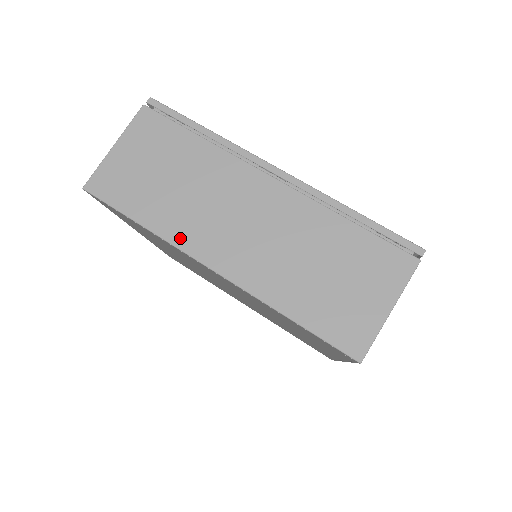
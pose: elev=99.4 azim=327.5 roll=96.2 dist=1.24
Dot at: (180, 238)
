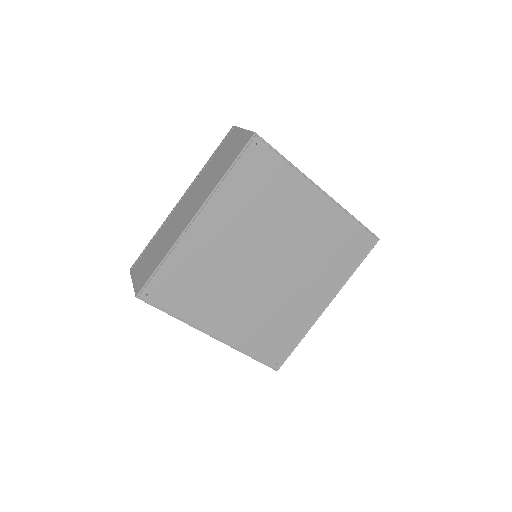
Dot at: (177, 237)
